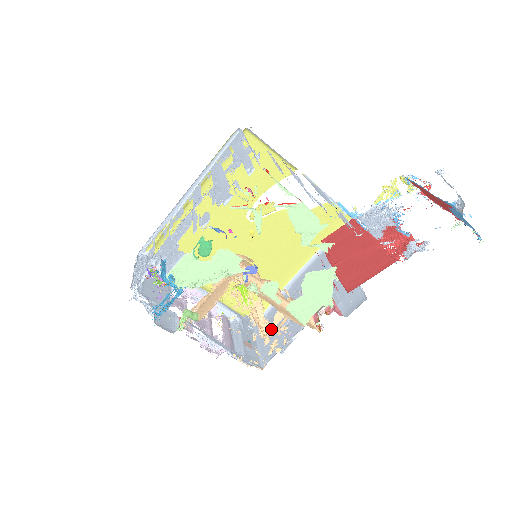
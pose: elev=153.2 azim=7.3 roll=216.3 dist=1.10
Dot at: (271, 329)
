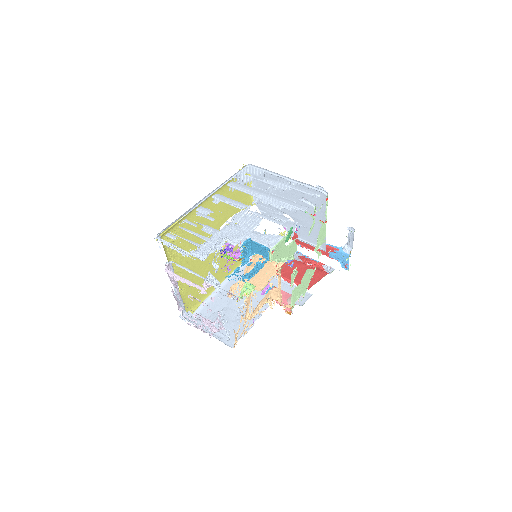
Dot at: (255, 313)
